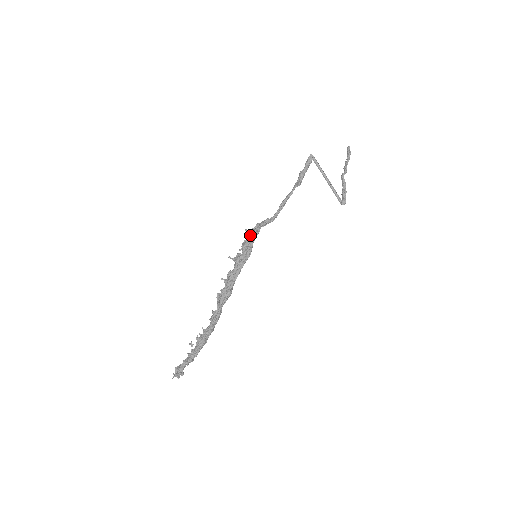
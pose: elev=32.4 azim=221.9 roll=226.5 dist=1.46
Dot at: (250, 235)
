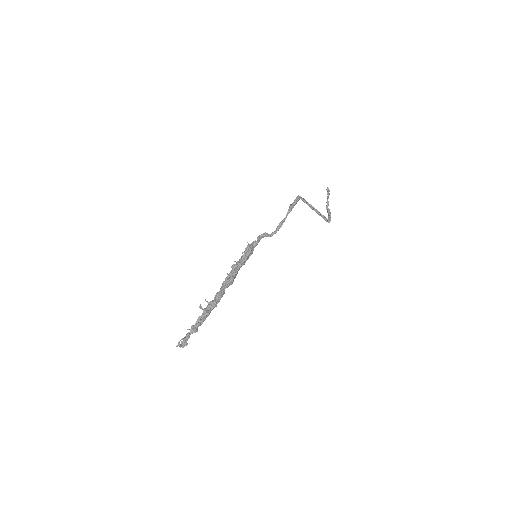
Dot at: (252, 244)
